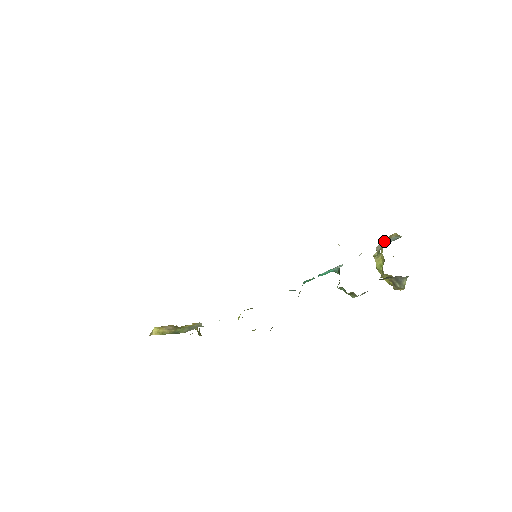
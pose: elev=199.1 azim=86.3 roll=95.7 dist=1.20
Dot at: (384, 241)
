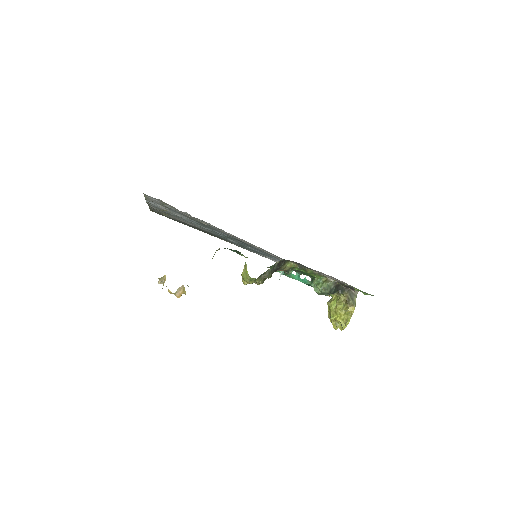
Dot at: occluded
